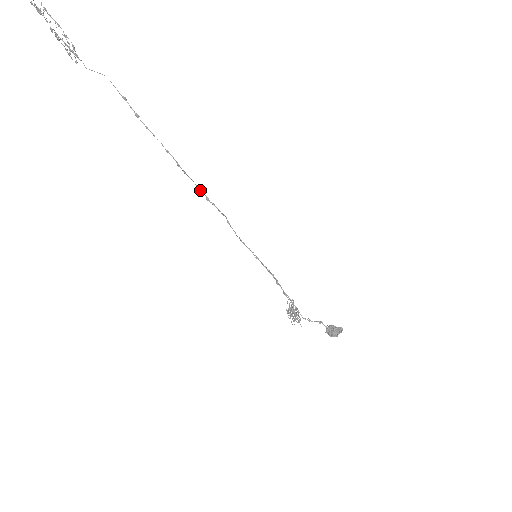
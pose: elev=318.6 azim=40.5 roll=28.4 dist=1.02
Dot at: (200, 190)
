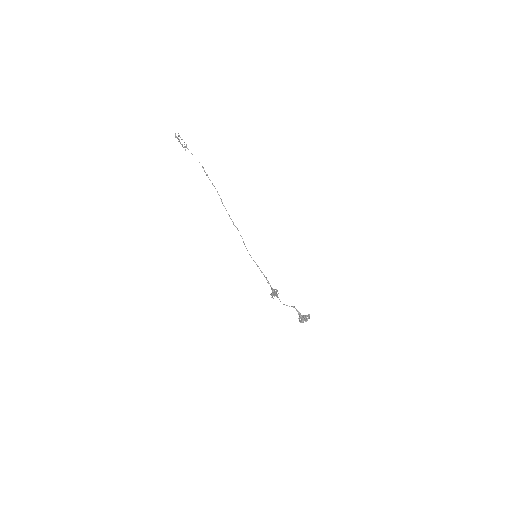
Dot at: (230, 218)
